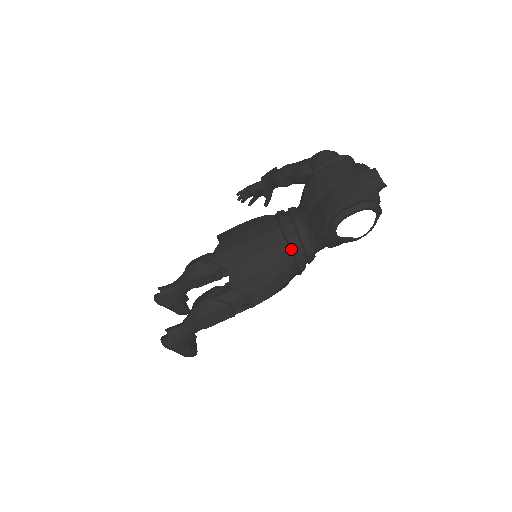
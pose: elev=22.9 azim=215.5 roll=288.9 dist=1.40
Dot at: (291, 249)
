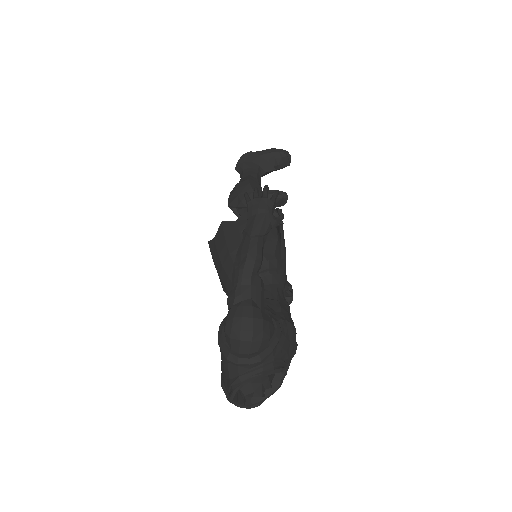
Dot at: occluded
